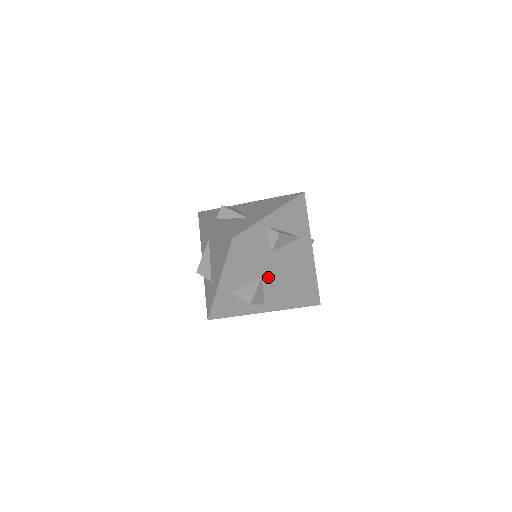
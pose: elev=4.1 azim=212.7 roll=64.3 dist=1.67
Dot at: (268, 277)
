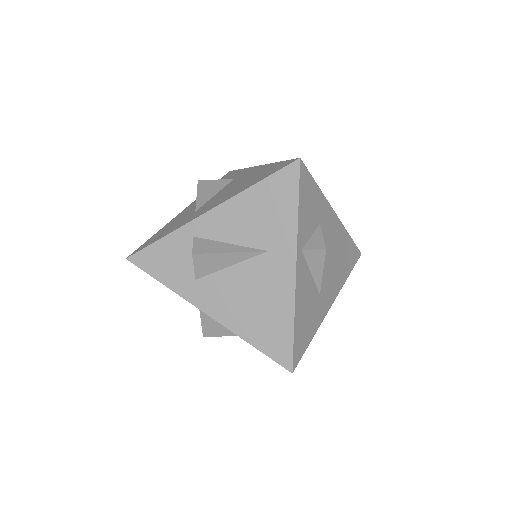
Dot at: occluded
